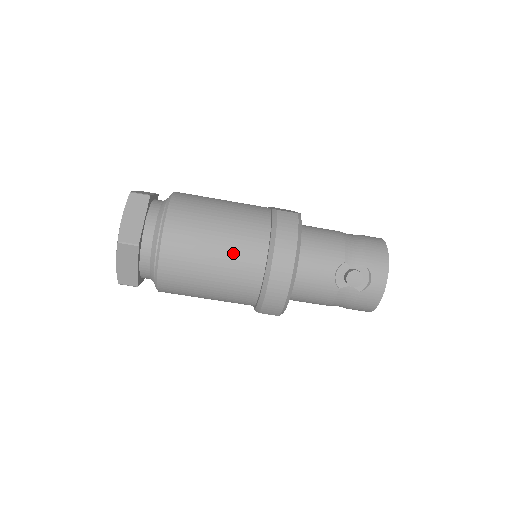
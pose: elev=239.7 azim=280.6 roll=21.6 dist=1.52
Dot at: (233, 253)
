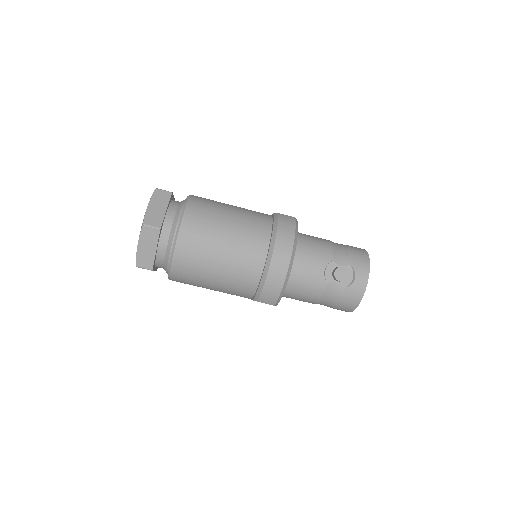
Dot at: (240, 242)
